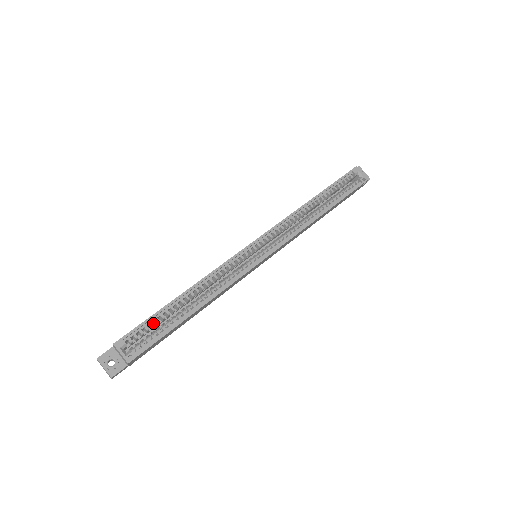
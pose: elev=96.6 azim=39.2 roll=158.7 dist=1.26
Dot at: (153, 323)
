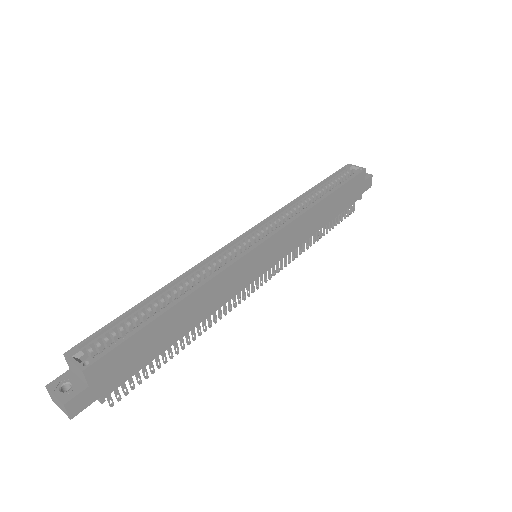
Dot at: occluded
